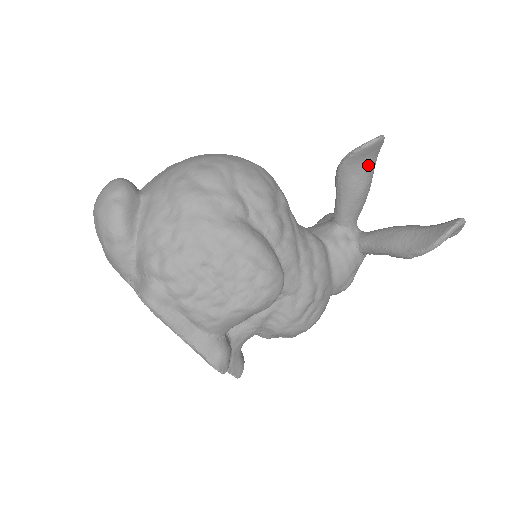
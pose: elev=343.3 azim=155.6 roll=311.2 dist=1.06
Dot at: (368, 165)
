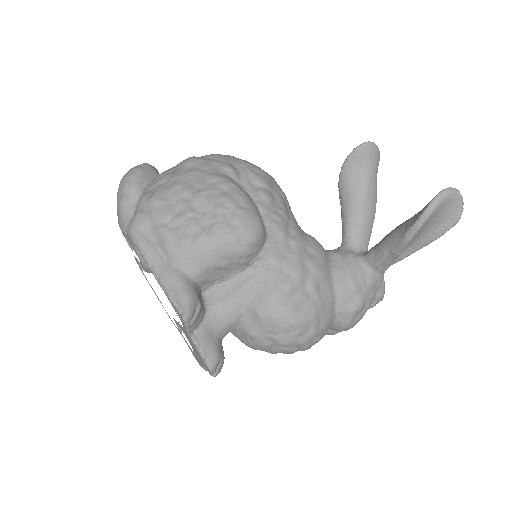
Dot at: (365, 172)
